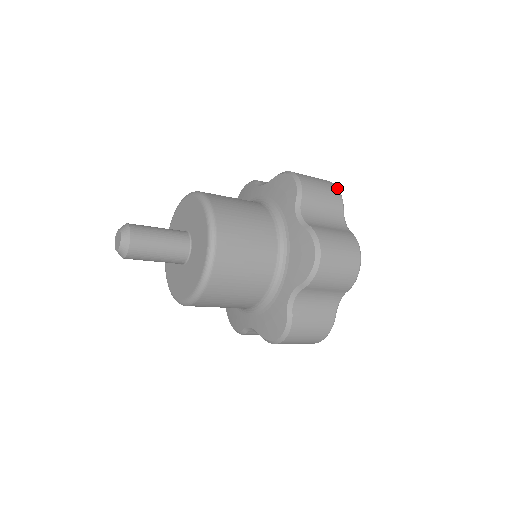
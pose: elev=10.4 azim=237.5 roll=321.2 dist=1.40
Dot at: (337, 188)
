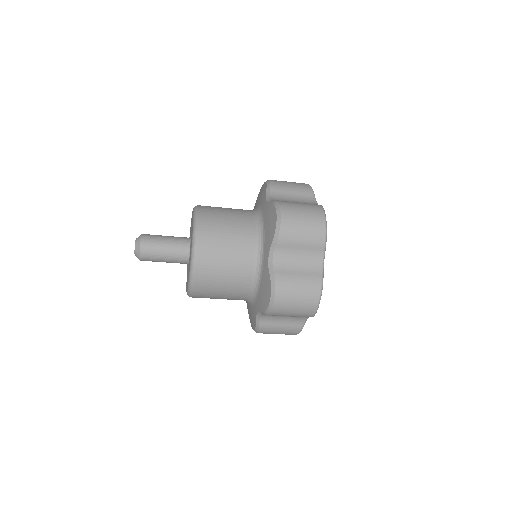
Dot at: (308, 184)
